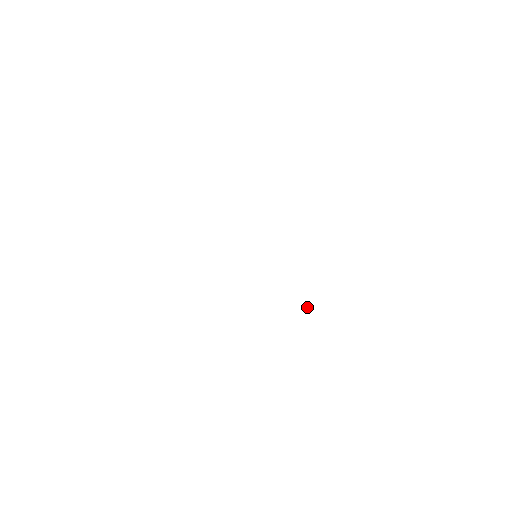
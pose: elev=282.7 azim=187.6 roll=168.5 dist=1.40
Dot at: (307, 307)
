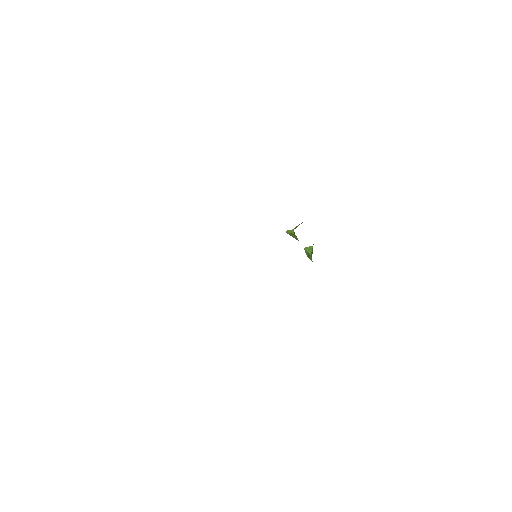
Dot at: occluded
